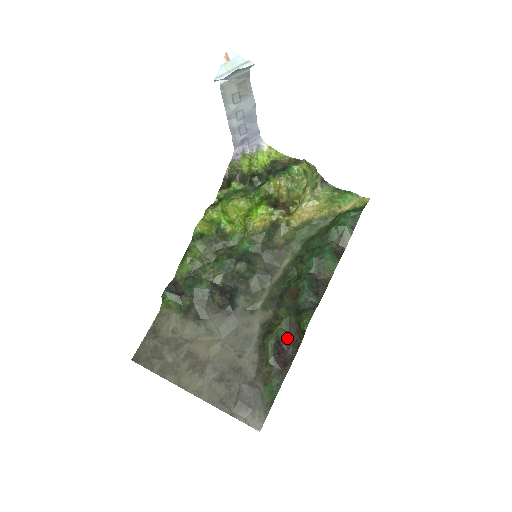
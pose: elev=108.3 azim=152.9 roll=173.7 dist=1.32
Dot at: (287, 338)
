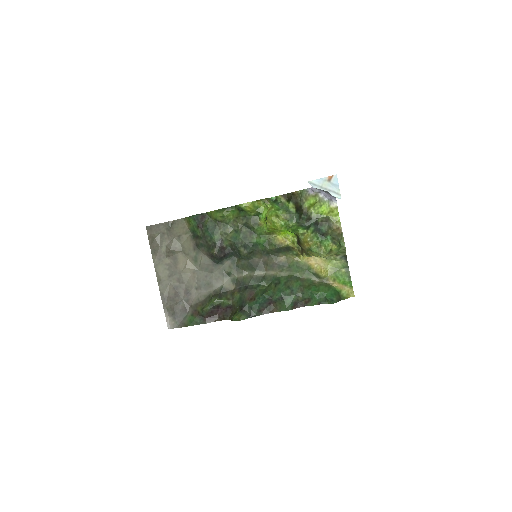
Dot at: (225, 309)
